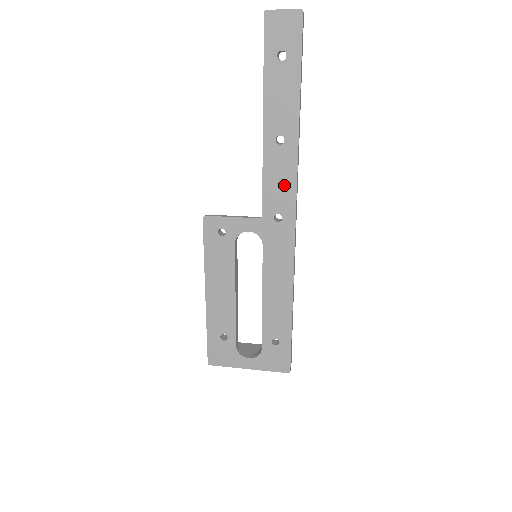
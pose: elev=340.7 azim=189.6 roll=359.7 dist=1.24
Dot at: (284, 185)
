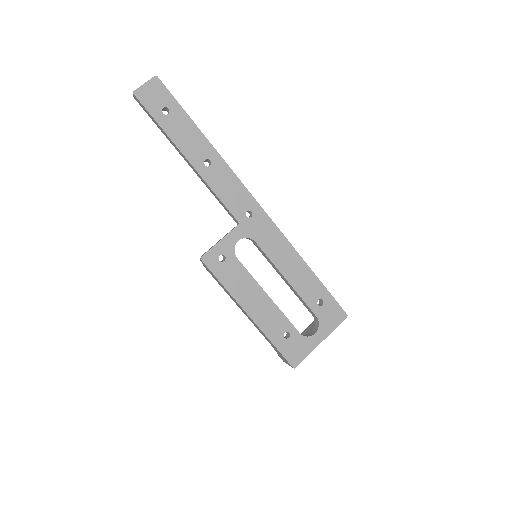
Dot at: (234, 189)
